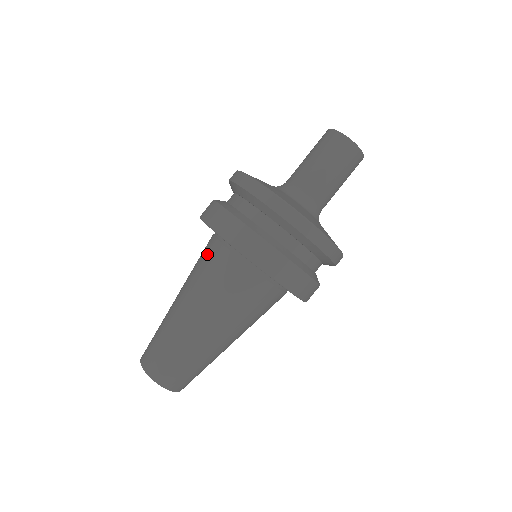
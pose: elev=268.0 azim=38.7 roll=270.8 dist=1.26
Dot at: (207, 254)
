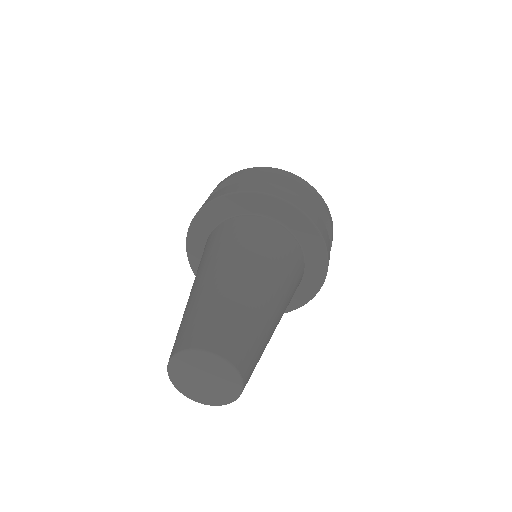
Dot at: (228, 229)
